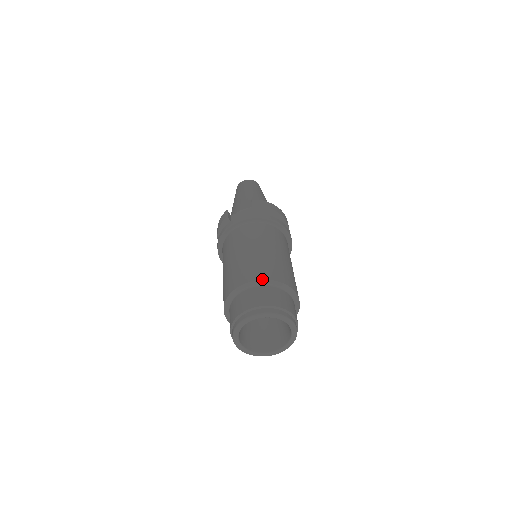
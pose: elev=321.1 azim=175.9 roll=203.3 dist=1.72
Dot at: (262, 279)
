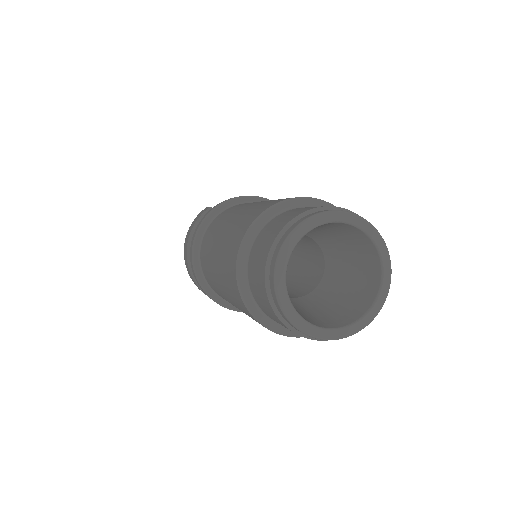
Dot at: occluded
